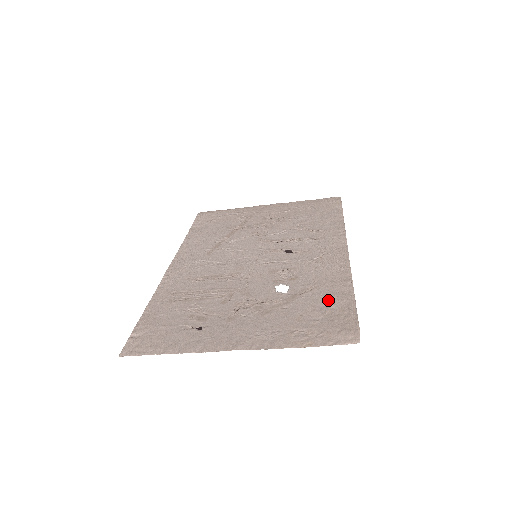
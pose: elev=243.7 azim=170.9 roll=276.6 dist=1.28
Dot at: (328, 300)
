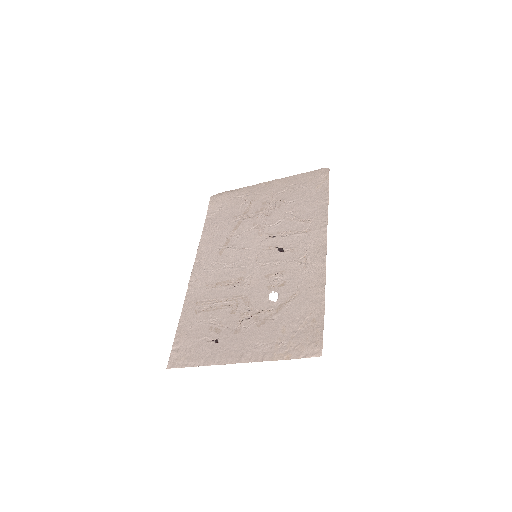
Dot at: (305, 310)
